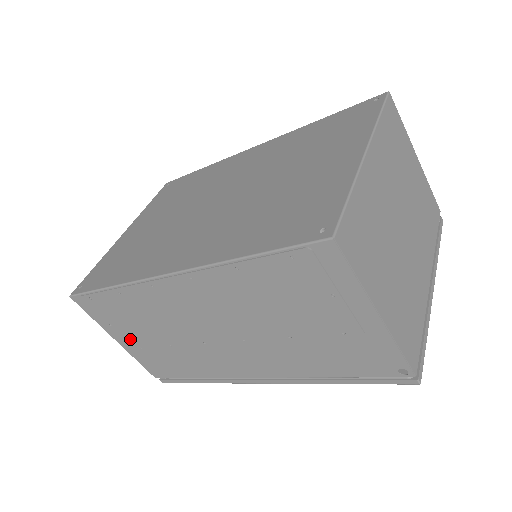
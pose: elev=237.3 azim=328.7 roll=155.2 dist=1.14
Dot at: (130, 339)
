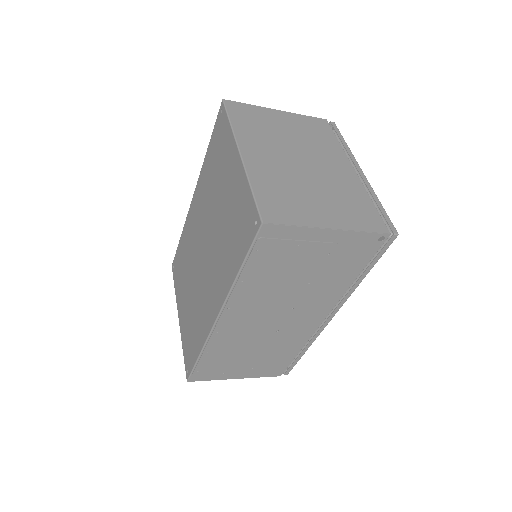
Dot at: (242, 370)
